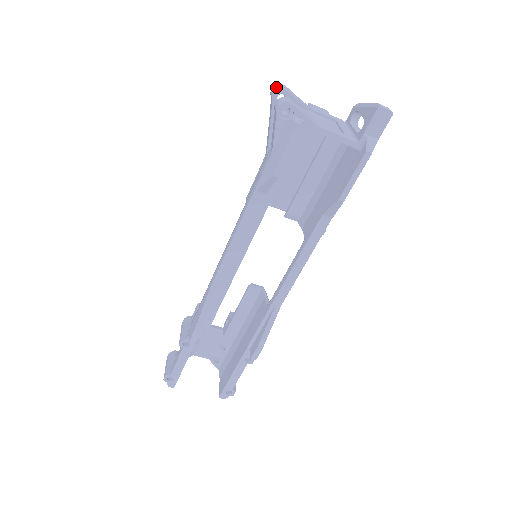
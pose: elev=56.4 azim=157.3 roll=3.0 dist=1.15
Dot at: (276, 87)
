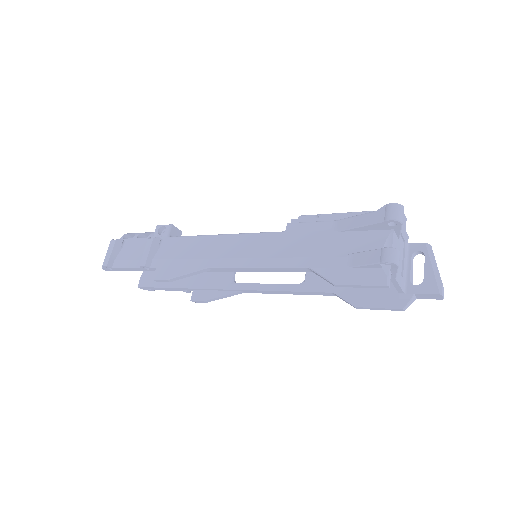
Dot at: (398, 212)
